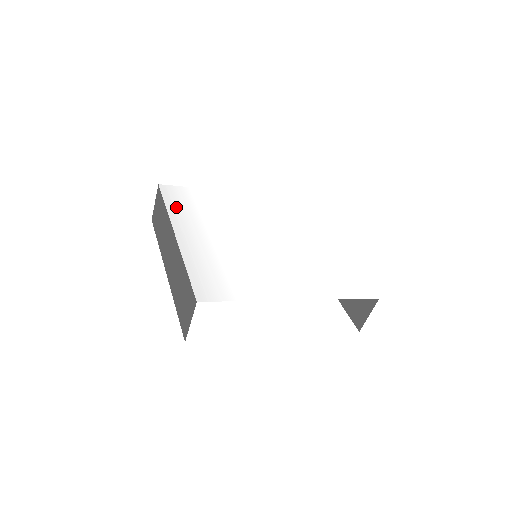
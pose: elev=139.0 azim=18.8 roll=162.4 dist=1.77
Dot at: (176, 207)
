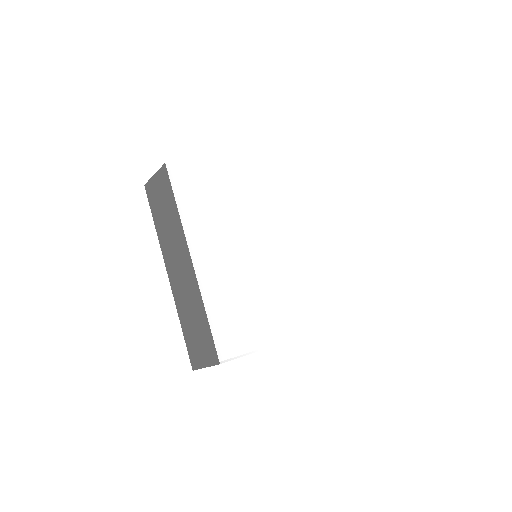
Dot at: (188, 208)
